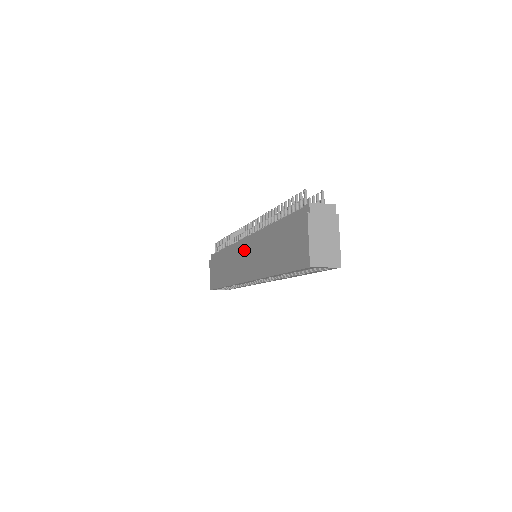
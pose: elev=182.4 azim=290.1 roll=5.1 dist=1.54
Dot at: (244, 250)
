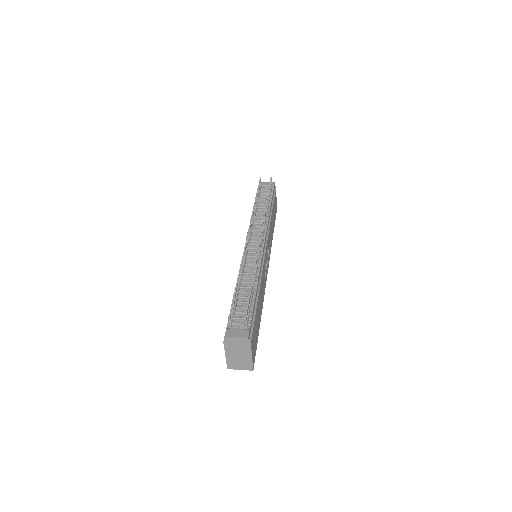
Dot at: occluded
